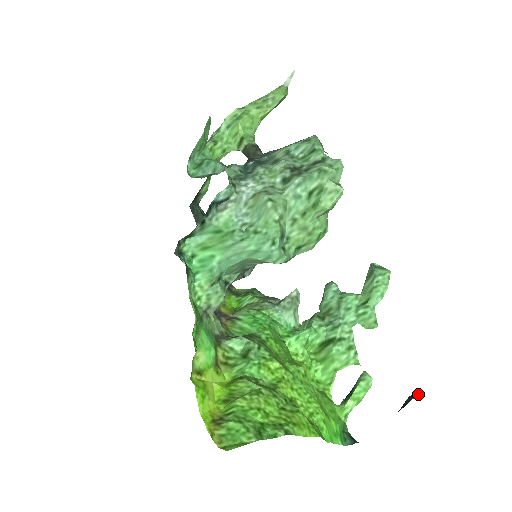
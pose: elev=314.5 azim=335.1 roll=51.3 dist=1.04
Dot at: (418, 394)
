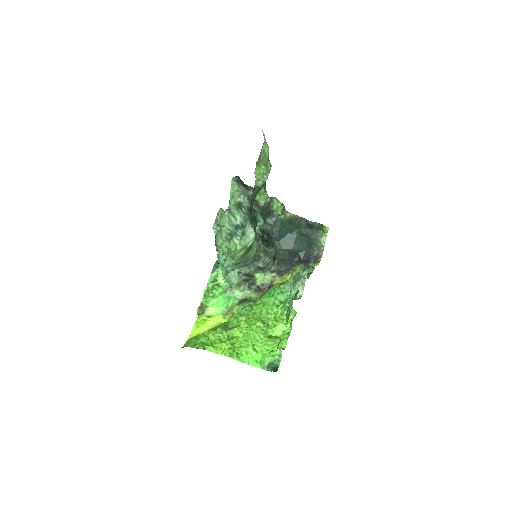
Dot at: (272, 351)
